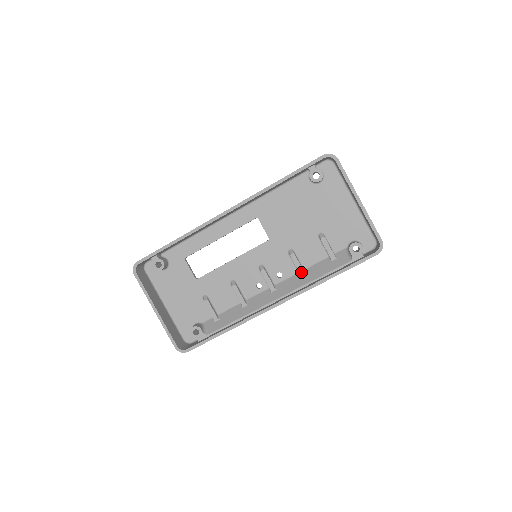
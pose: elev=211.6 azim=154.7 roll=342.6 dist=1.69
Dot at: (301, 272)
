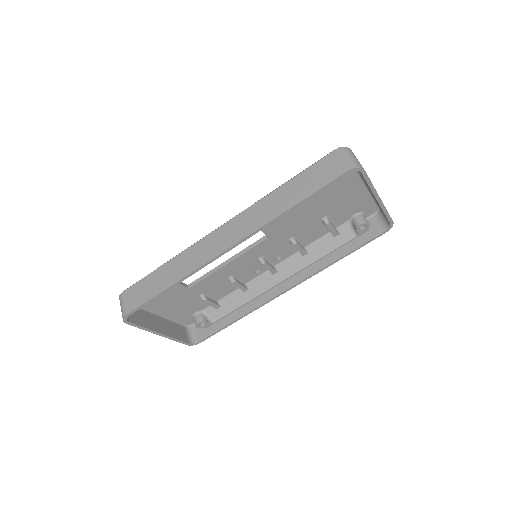
Dot at: (303, 253)
